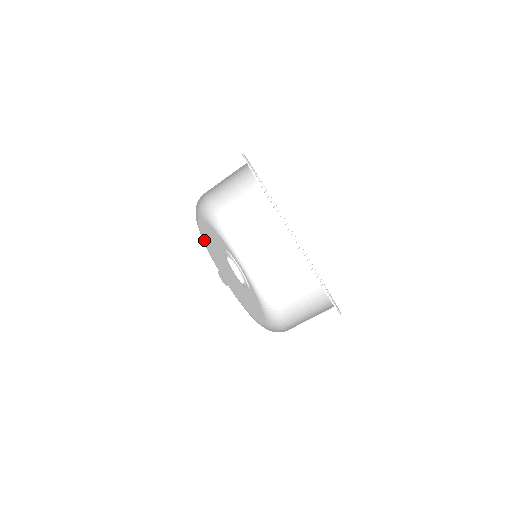
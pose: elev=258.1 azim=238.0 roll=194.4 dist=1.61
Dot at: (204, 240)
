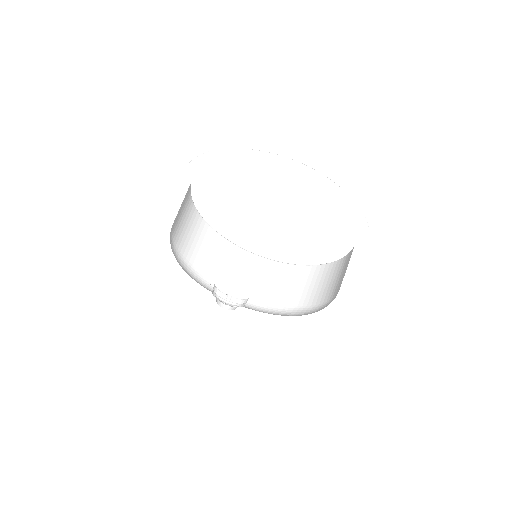
Dot at: occluded
